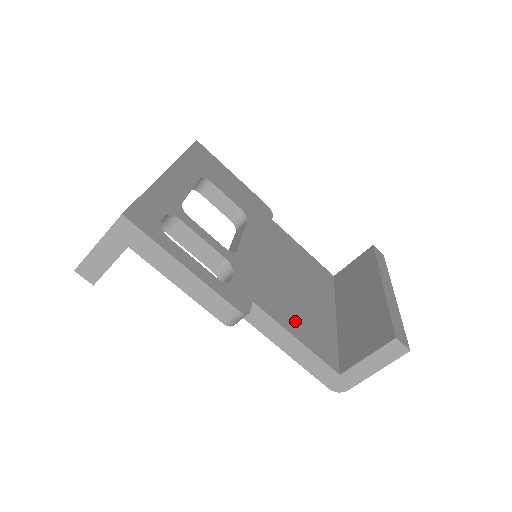
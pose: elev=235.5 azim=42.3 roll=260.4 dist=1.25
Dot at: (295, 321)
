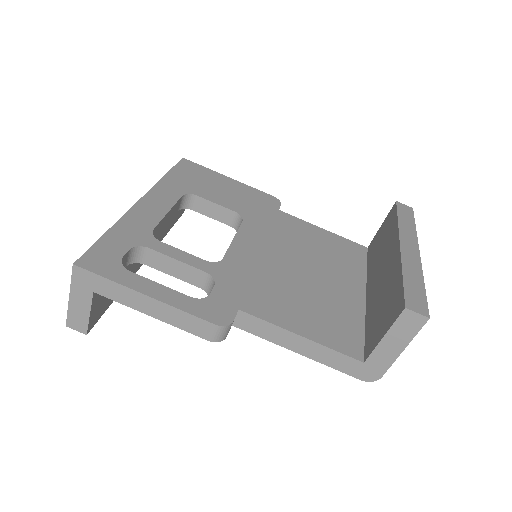
Dot at: (300, 316)
